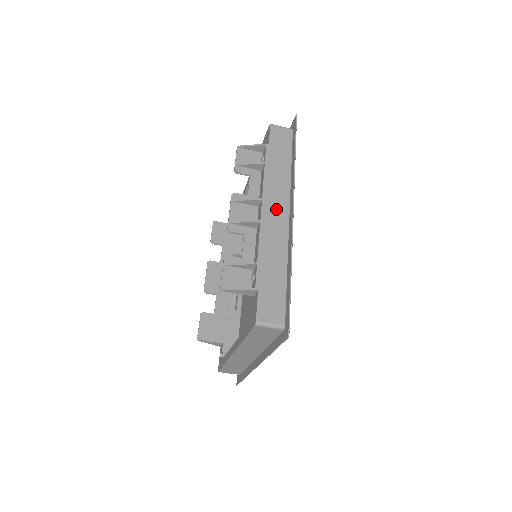
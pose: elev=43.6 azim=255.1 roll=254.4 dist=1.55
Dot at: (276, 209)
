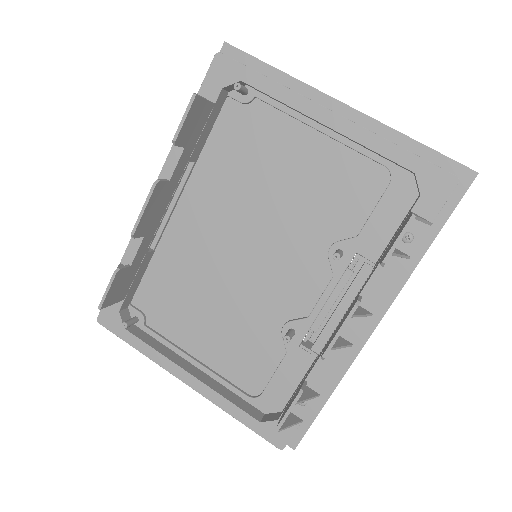
Dot at: occluded
